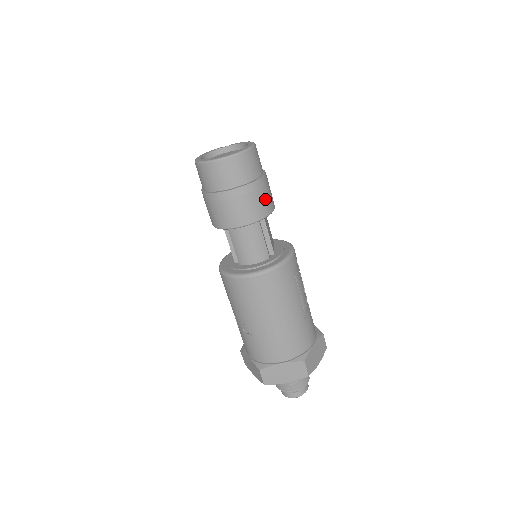
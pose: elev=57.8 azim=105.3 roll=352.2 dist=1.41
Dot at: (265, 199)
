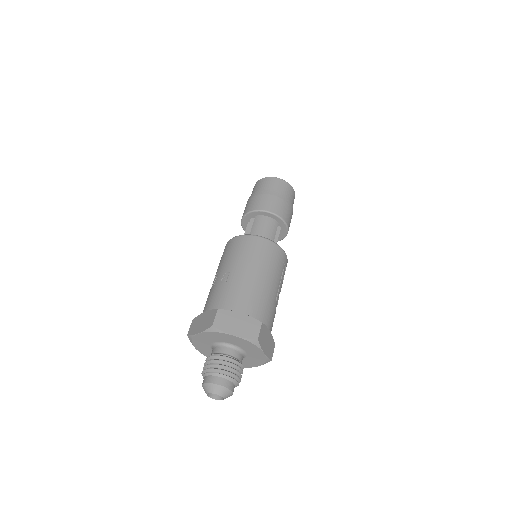
Dot at: (289, 216)
